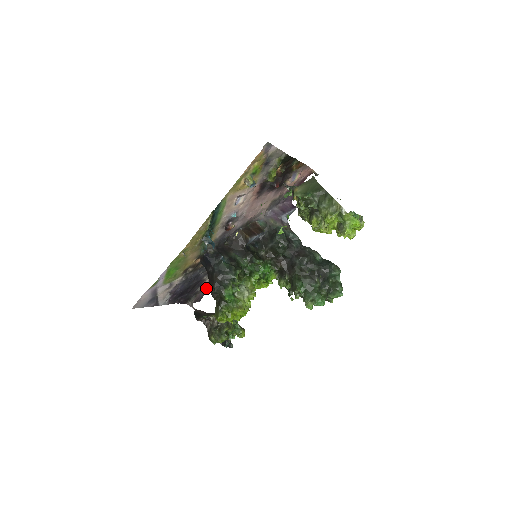
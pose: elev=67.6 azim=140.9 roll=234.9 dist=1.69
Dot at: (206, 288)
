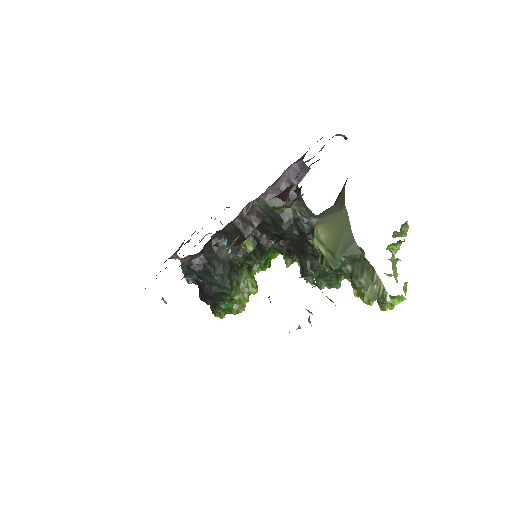
Dot at: occluded
